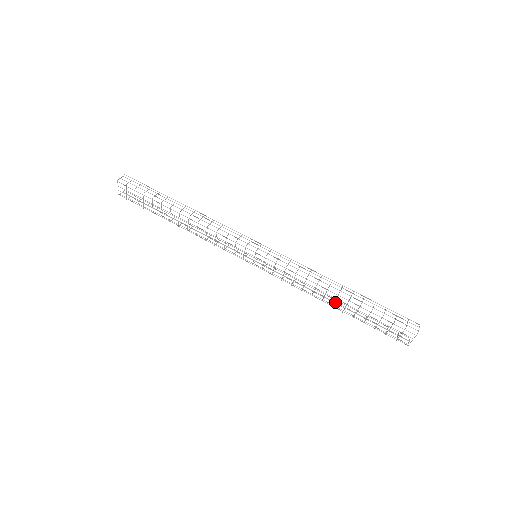
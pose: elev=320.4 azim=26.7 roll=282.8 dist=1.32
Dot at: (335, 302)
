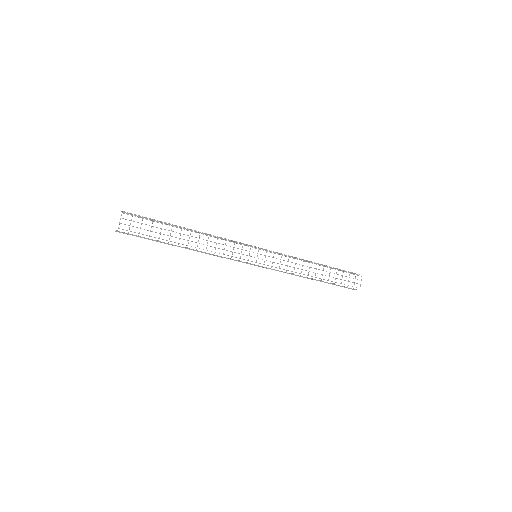
Dot at: (311, 279)
